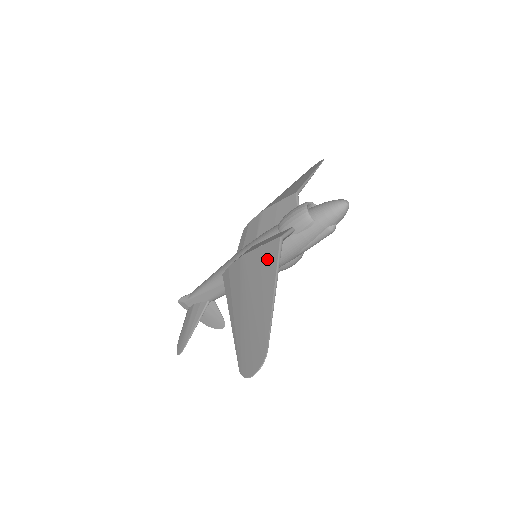
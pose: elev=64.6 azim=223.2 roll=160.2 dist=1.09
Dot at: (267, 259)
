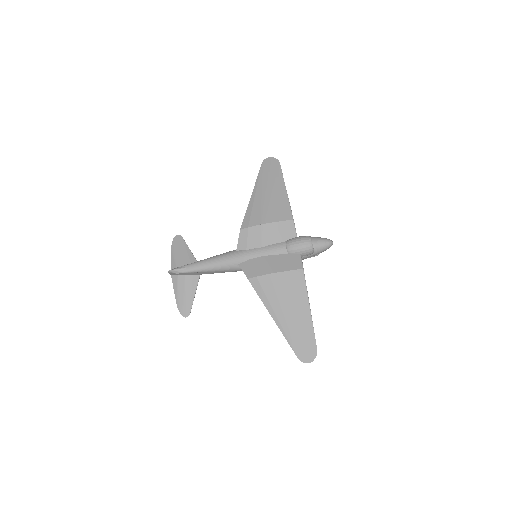
Dot at: (297, 285)
